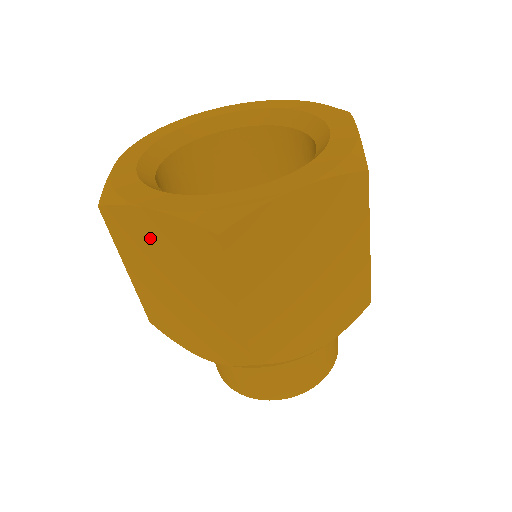
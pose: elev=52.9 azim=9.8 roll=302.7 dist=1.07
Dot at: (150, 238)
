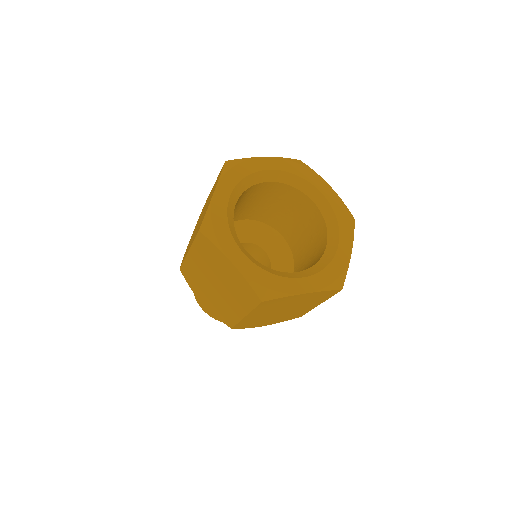
Dot at: (221, 266)
